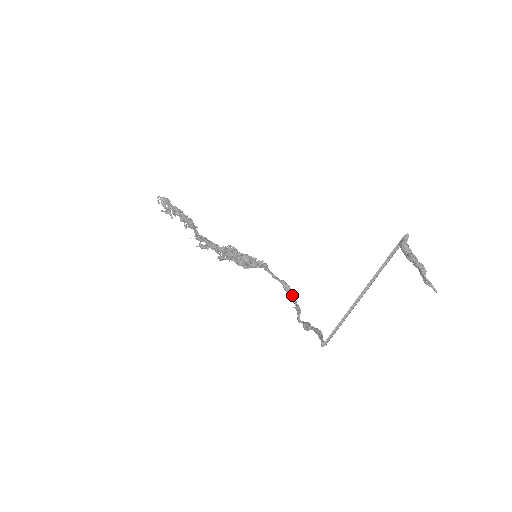
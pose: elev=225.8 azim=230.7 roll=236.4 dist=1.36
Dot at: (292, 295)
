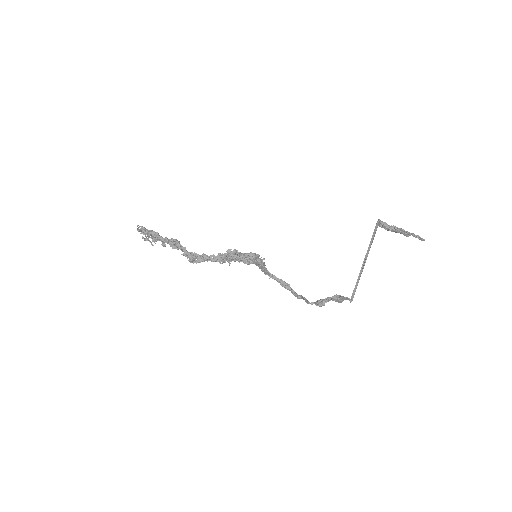
Dot at: (292, 289)
